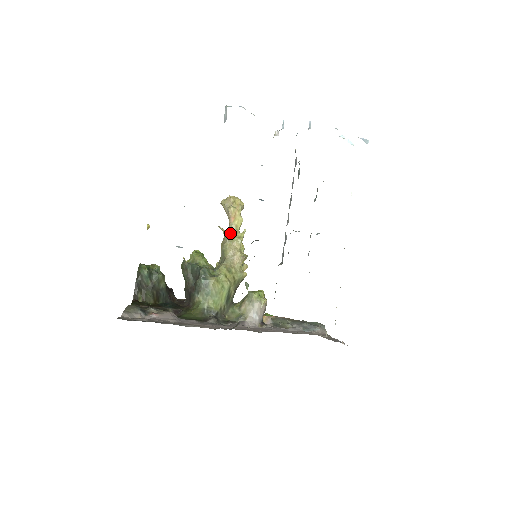
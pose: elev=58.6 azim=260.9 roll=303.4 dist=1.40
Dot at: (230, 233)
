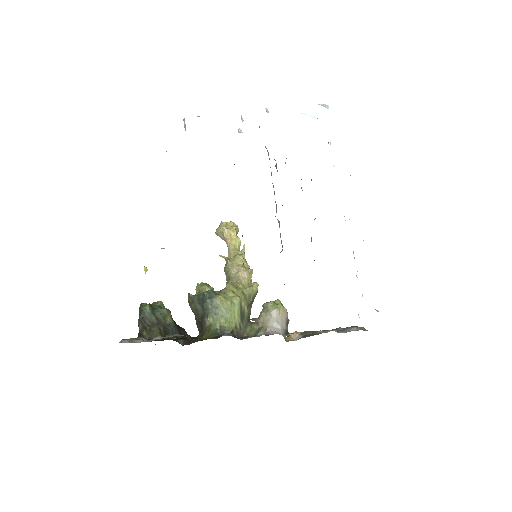
Dot at: (230, 254)
